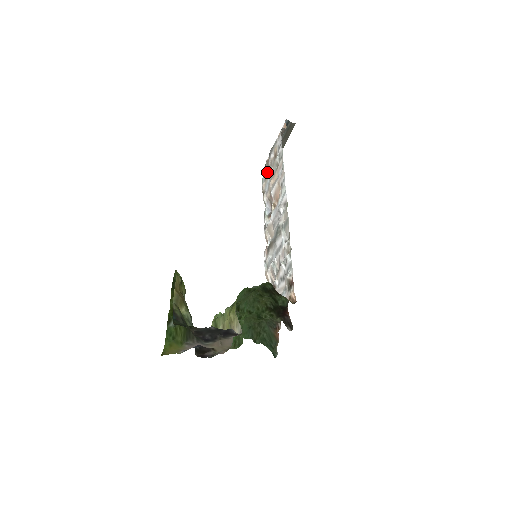
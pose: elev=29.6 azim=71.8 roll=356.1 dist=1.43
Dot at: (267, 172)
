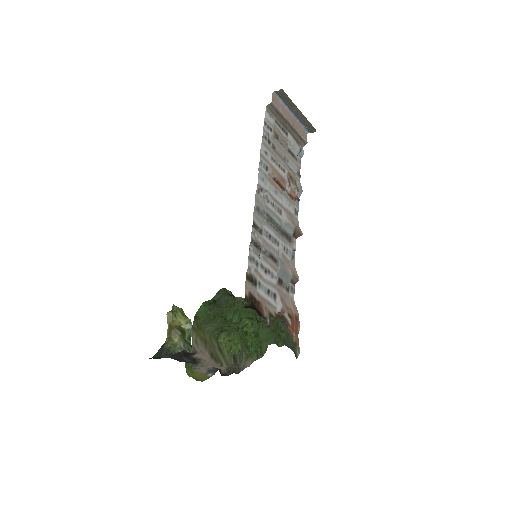
Dot at: (290, 152)
